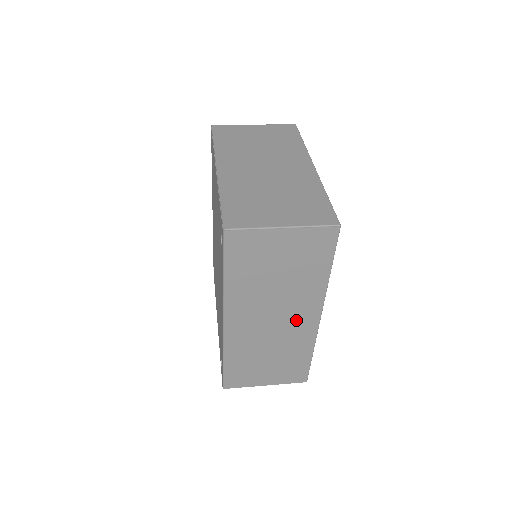
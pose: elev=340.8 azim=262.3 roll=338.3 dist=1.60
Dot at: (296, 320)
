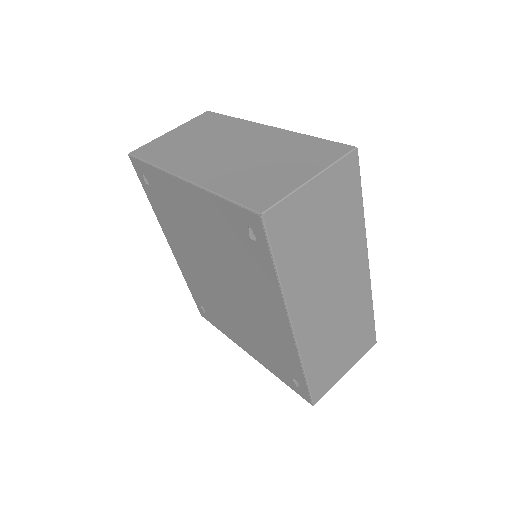
Dot at: (351, 280)
